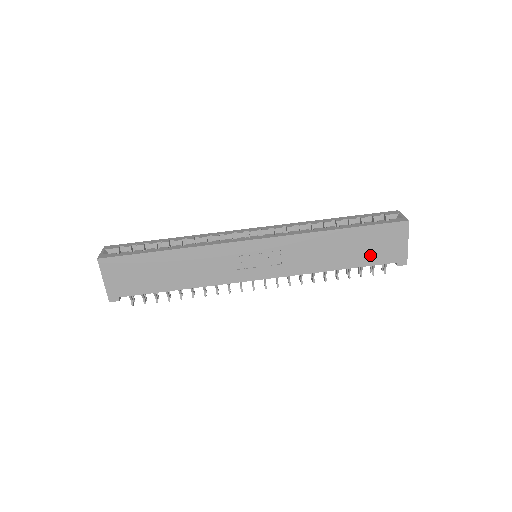
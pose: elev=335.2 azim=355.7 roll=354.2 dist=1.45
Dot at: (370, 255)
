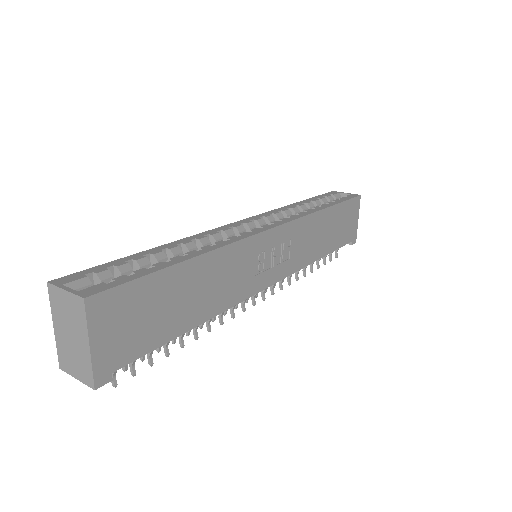
Dot at: (340, 236)
